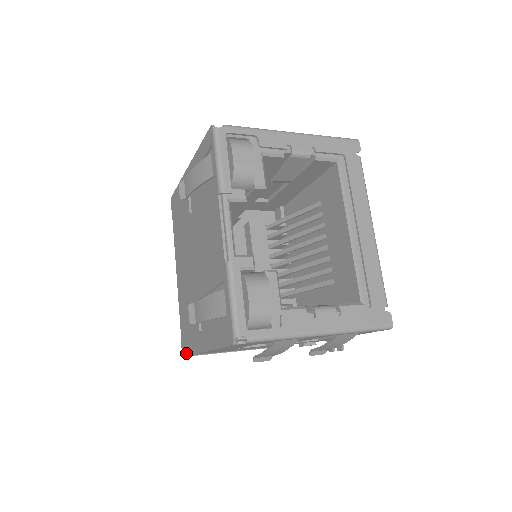
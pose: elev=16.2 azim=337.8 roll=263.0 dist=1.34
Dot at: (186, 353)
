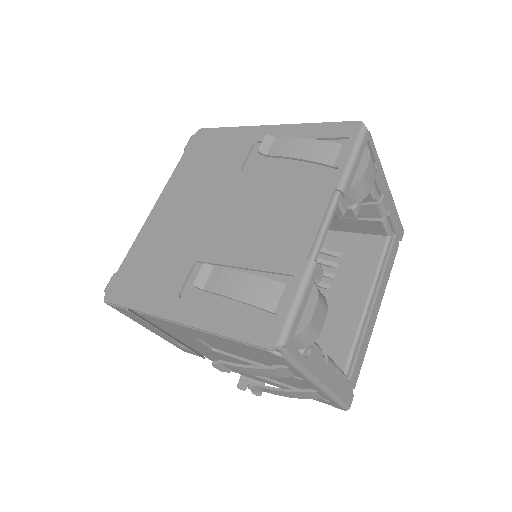
Dot at: (117, 301)
